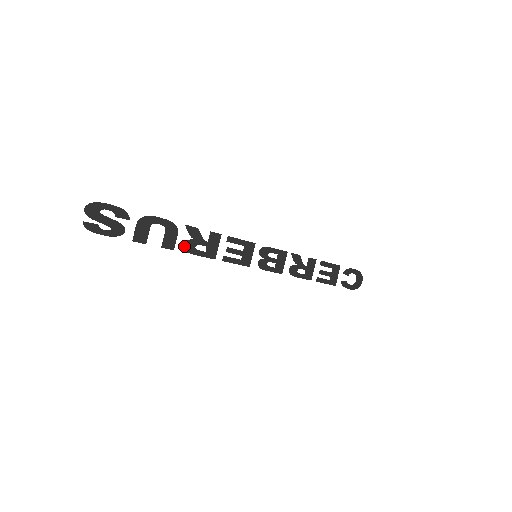
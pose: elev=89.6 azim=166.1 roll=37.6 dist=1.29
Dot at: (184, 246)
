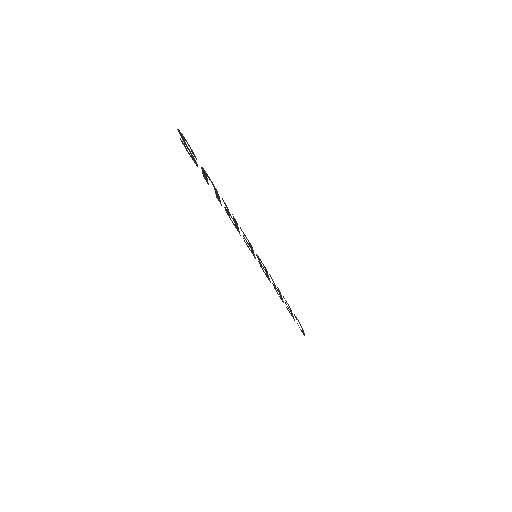
Dot at: (225, 209)
